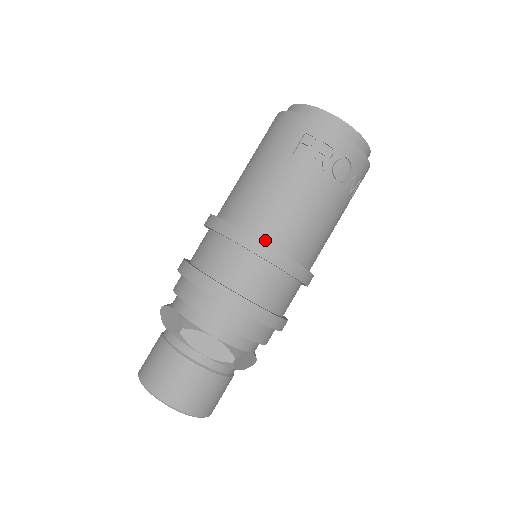
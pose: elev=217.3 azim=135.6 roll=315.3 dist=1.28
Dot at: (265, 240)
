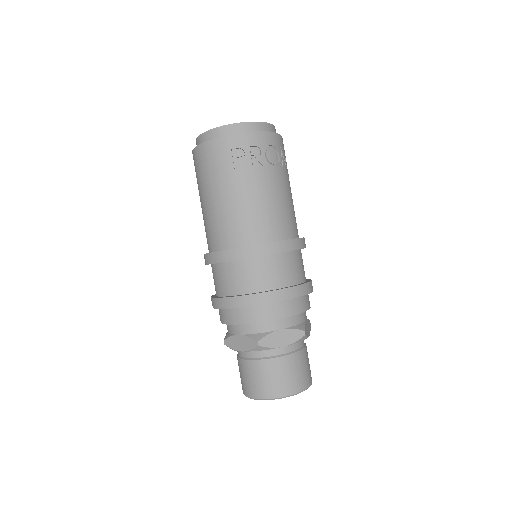
Dot at: (264, 241)
